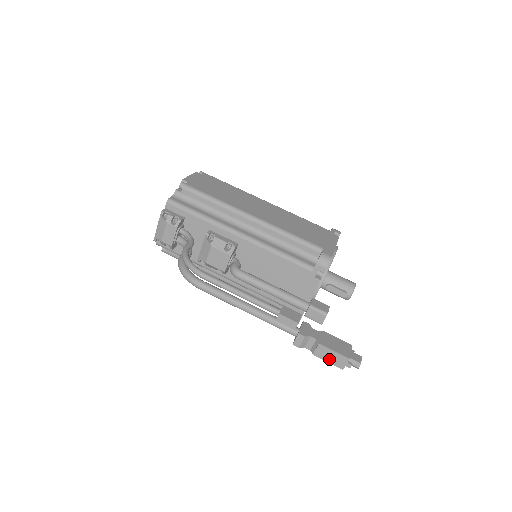
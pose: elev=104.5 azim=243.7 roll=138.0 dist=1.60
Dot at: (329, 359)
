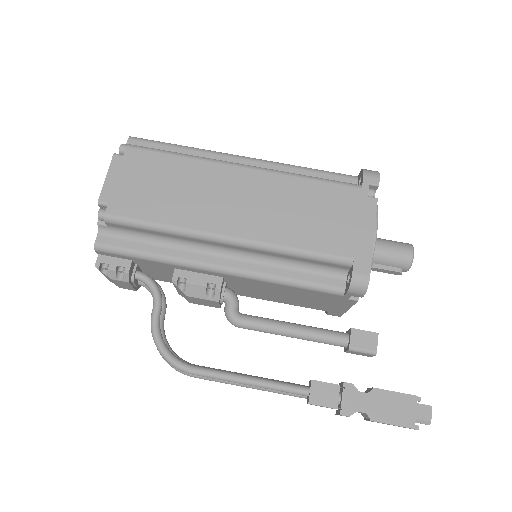
Dot at: (387, 424)
